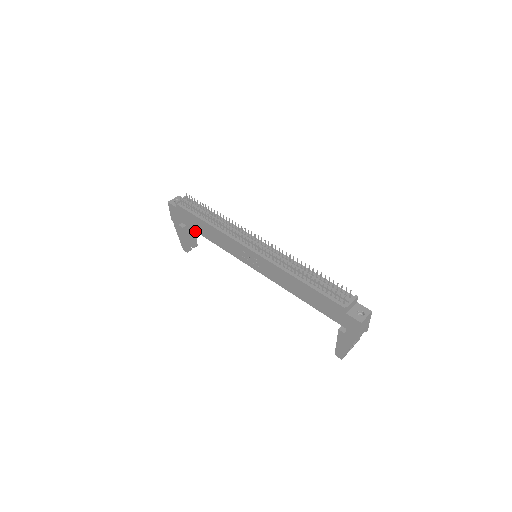
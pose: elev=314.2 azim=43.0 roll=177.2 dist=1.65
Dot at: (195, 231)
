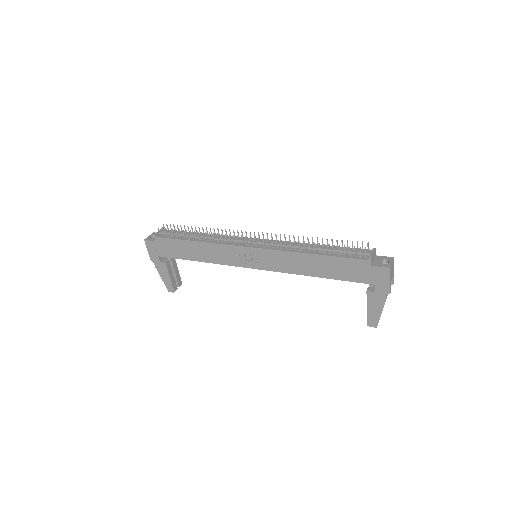
Dot at: occluded
